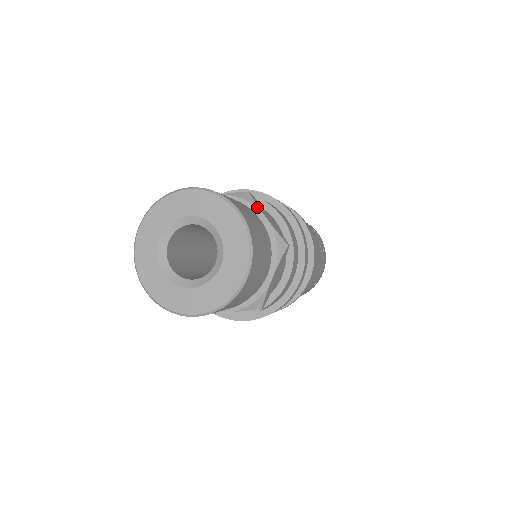
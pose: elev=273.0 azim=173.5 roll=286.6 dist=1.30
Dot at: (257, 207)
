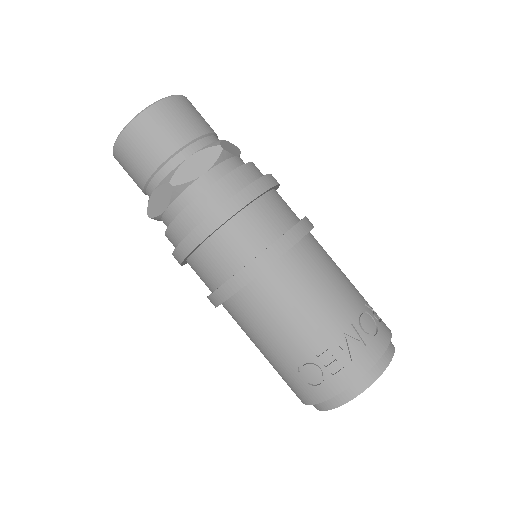
Dot at: (227, 141)
